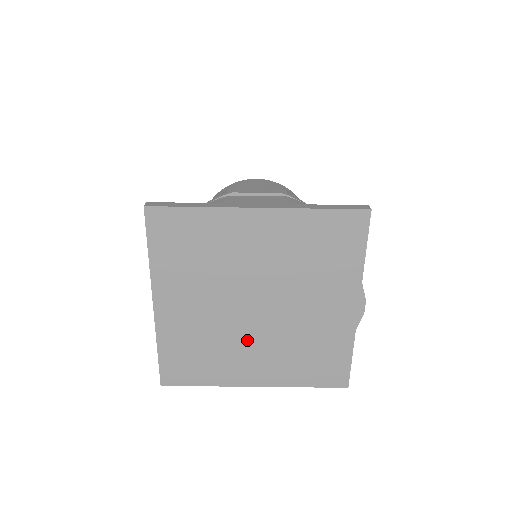
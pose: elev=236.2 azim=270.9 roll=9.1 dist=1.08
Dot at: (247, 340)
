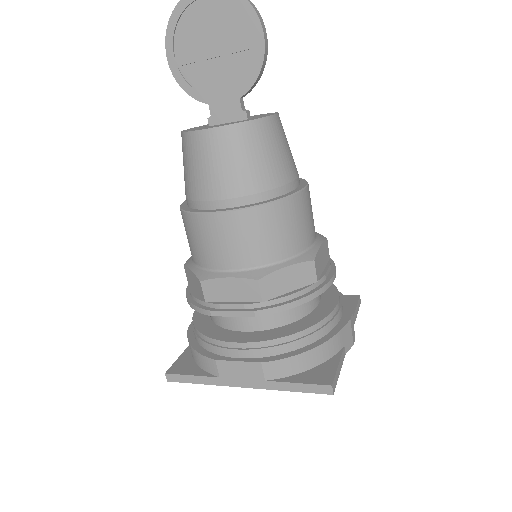
Dot at: occluded
